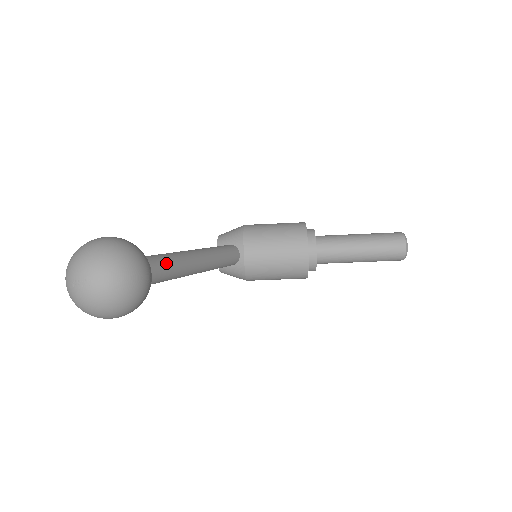
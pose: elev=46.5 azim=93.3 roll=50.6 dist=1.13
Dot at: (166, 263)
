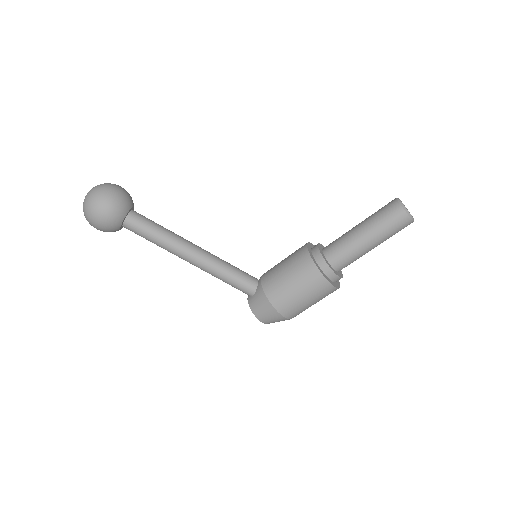
Dot at: (156, 223)
